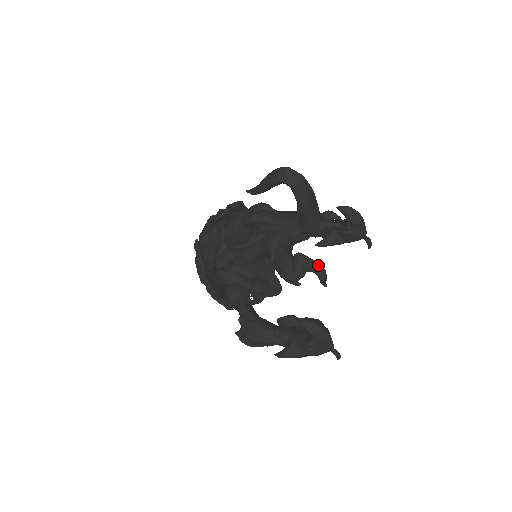
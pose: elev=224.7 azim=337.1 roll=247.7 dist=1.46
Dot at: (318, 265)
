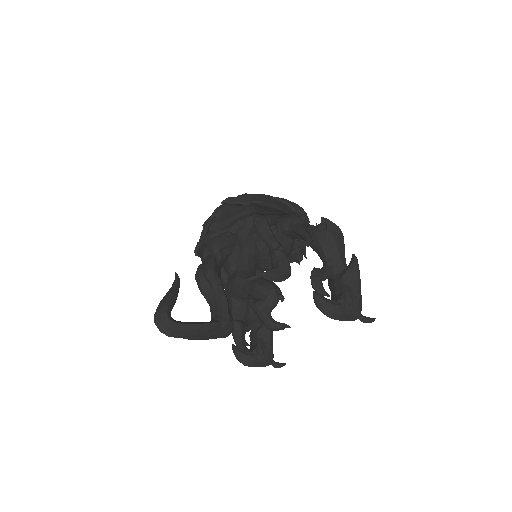
Dot at: (236, 344)
